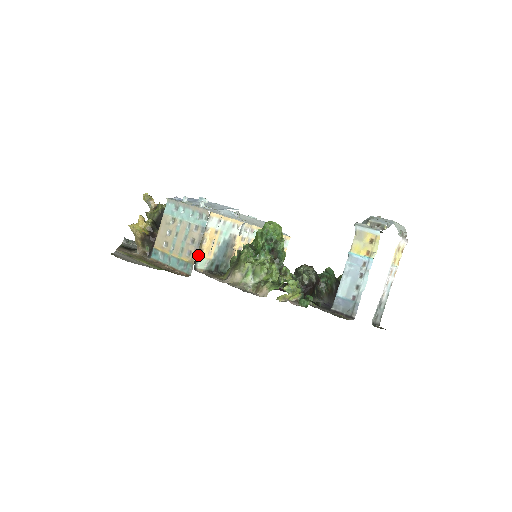
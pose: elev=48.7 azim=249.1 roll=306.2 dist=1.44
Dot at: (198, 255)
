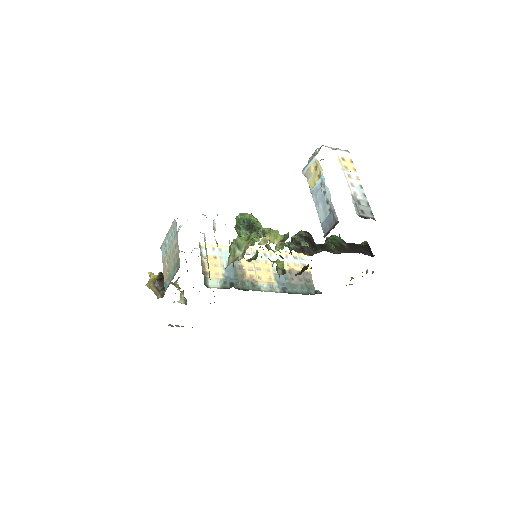
Dot at: (205, 276)
